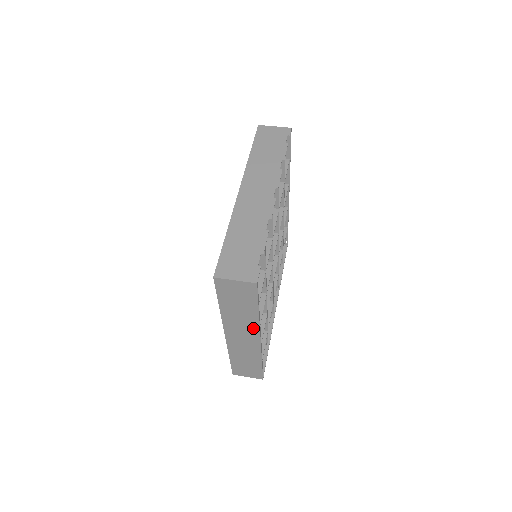
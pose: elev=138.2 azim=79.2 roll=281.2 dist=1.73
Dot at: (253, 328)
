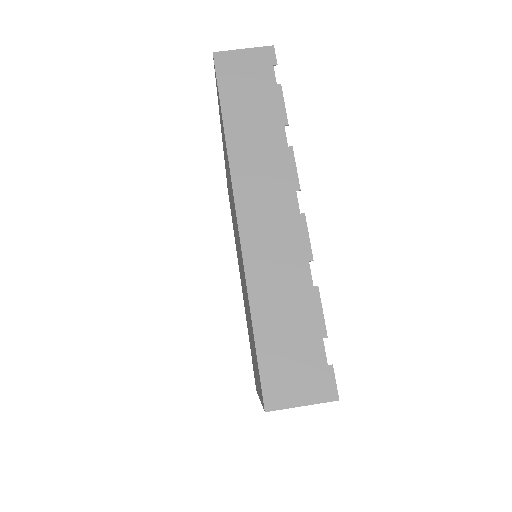
Dot at: occluded
